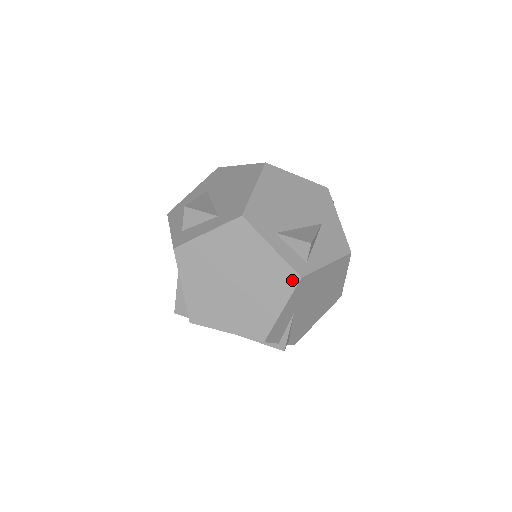
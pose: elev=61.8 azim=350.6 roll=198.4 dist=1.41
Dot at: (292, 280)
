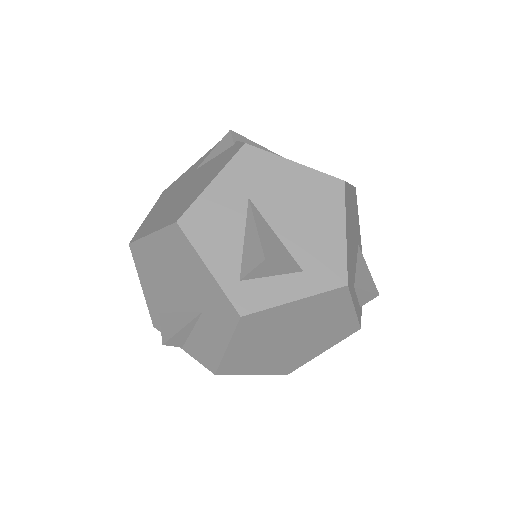
Dot at: (351, 331)
